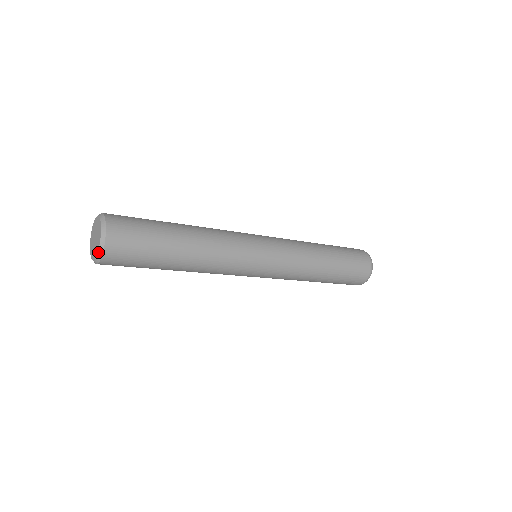
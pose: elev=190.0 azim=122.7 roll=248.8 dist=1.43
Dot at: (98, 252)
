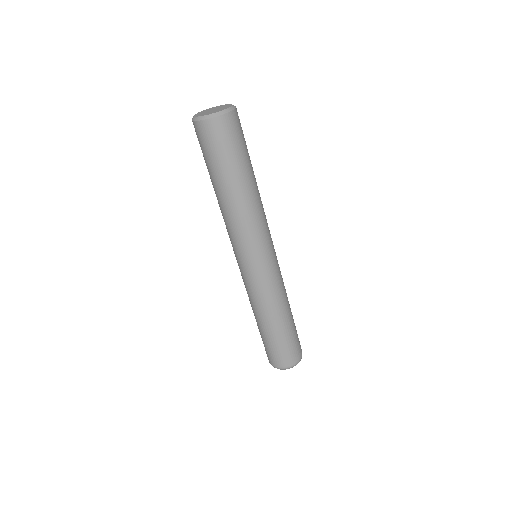
Dot at: (219, 111)
